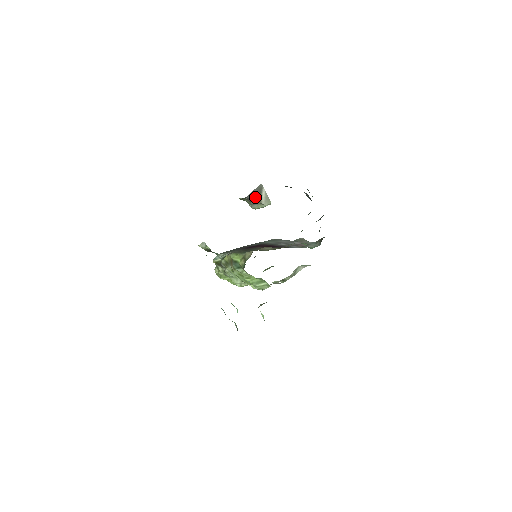
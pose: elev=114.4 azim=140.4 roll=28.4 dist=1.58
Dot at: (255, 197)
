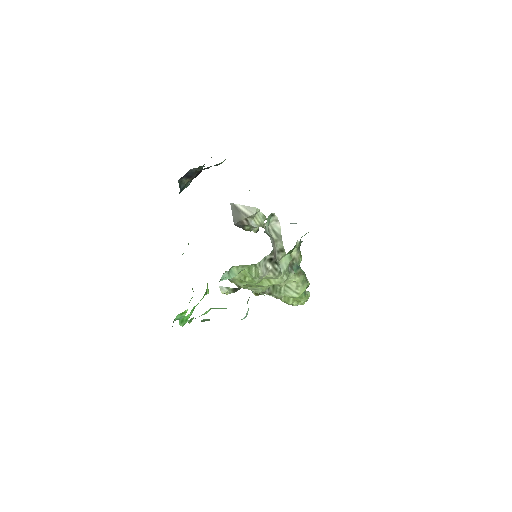
Dot at: (239, 217)
